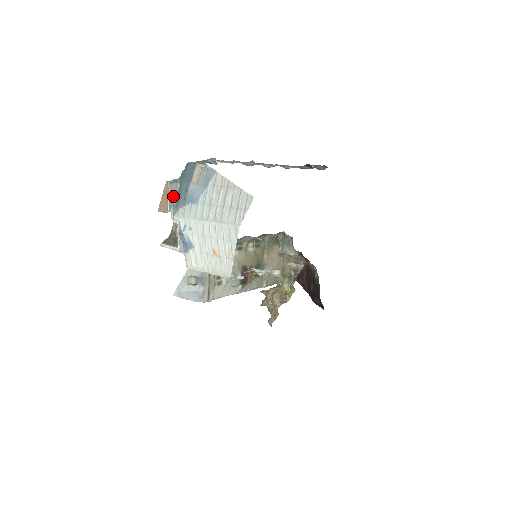
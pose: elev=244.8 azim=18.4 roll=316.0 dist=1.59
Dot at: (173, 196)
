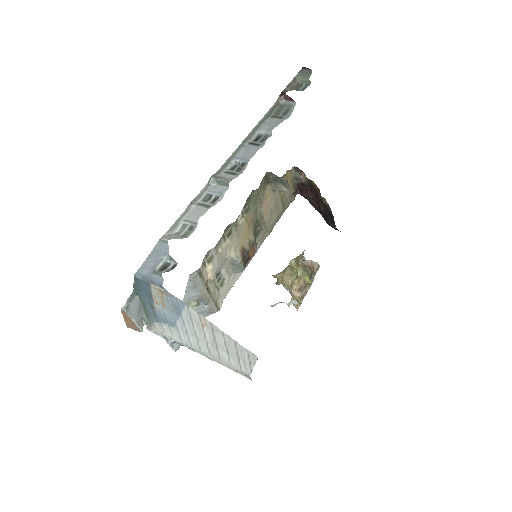
Dot at: (138, 314)
